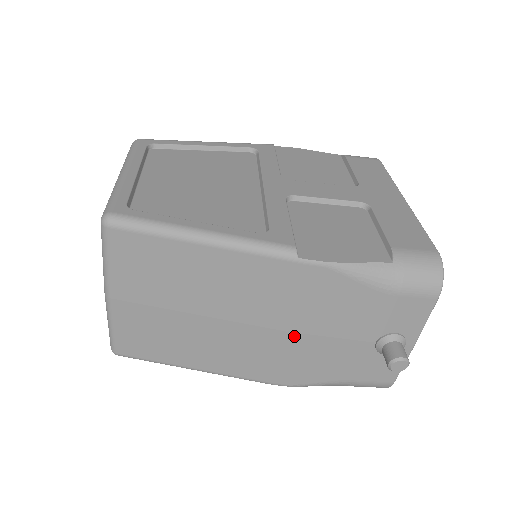
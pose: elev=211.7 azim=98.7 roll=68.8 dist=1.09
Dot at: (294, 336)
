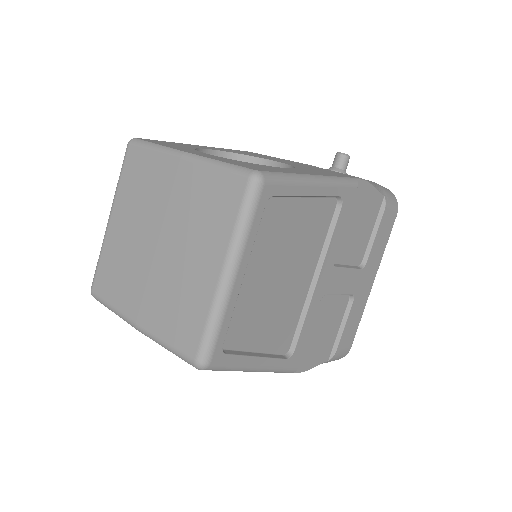
Dot at: occluded
